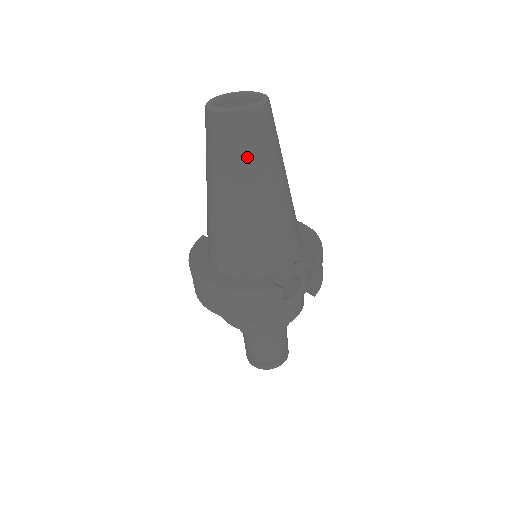
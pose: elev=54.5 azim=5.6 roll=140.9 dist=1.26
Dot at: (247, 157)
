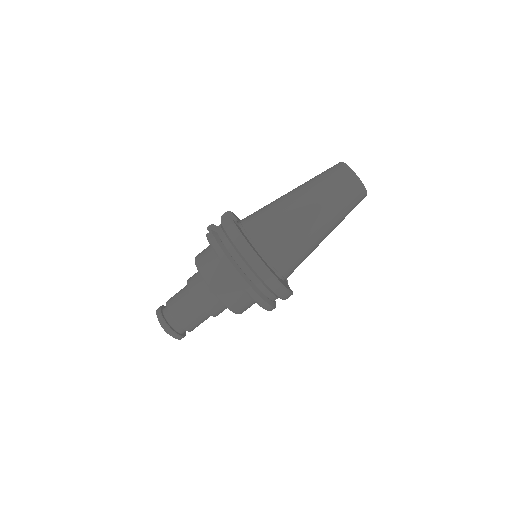
Dot at: occluded
